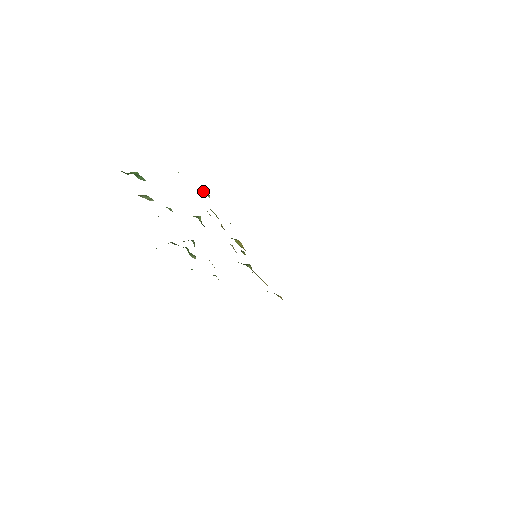
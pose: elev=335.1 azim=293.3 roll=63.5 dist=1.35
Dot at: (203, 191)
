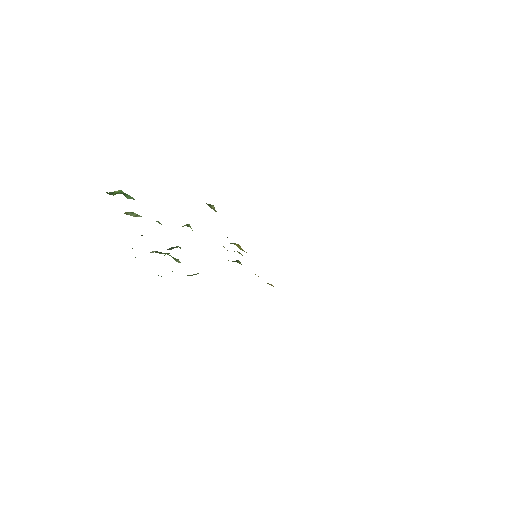
Dot at: (211, 207)
